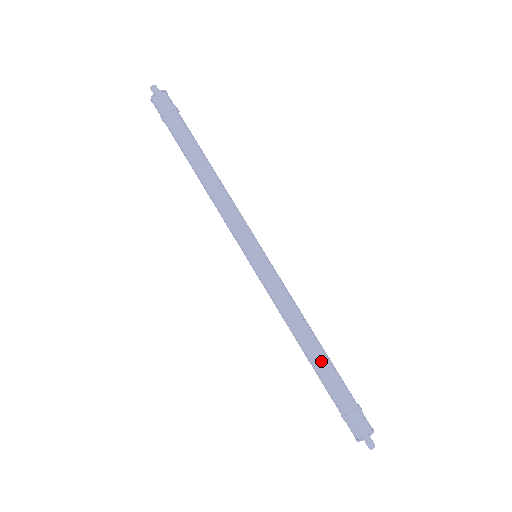
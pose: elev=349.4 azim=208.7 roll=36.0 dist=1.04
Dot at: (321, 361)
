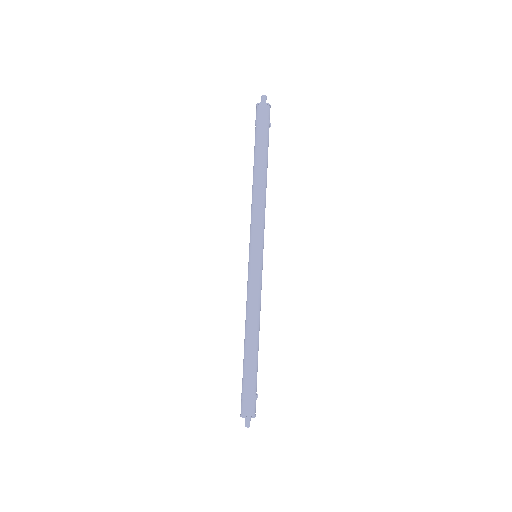
Dot at: (249, 351)
